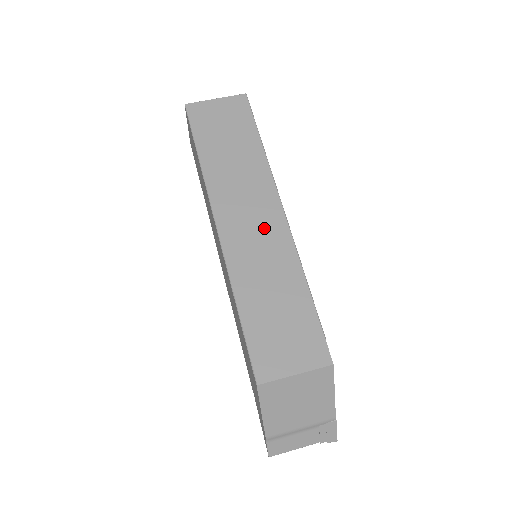
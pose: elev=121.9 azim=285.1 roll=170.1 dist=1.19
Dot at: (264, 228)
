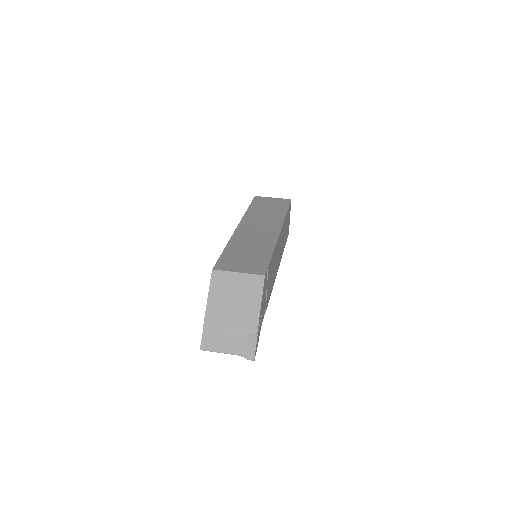
Dot at: (264, 231)
